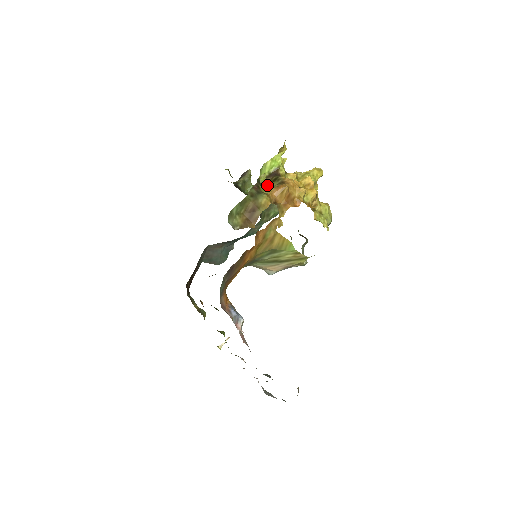
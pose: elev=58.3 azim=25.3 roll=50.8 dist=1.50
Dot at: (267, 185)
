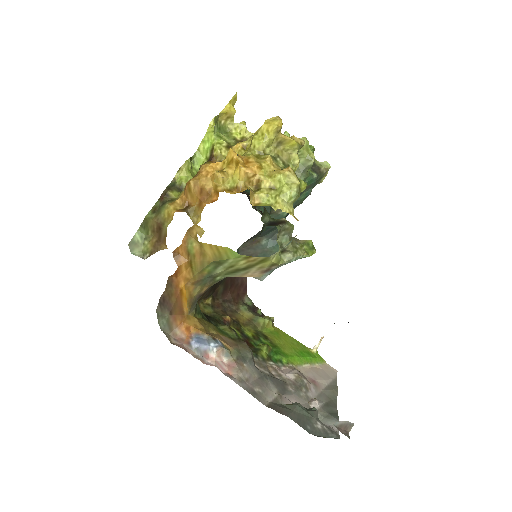
Dot at: occluded
